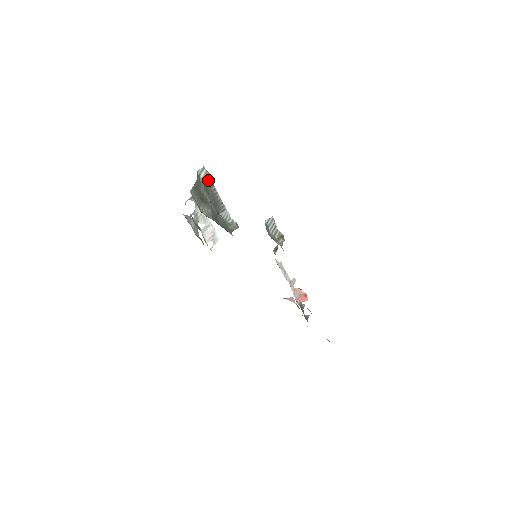
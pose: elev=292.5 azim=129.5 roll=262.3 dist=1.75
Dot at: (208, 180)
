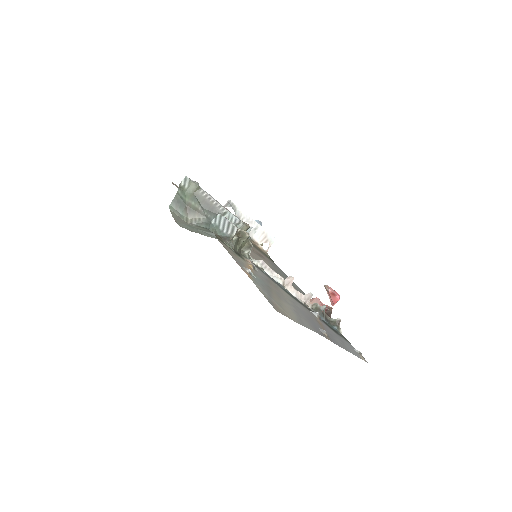
Dot at: (194, 188)
